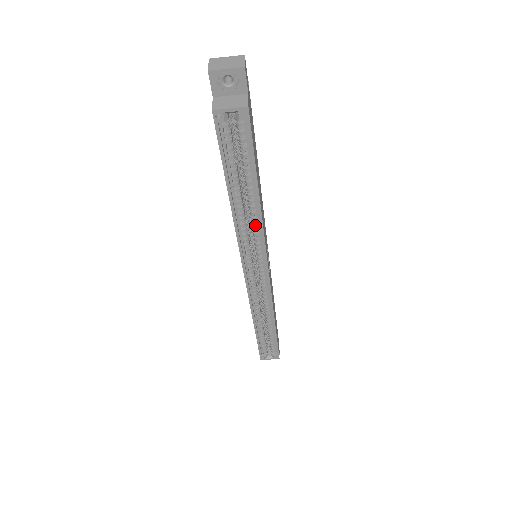
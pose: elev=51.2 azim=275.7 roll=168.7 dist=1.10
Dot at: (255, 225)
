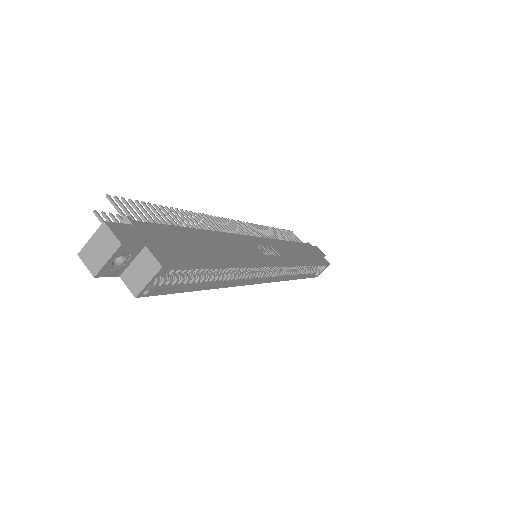
Dot at: (243, 269)
